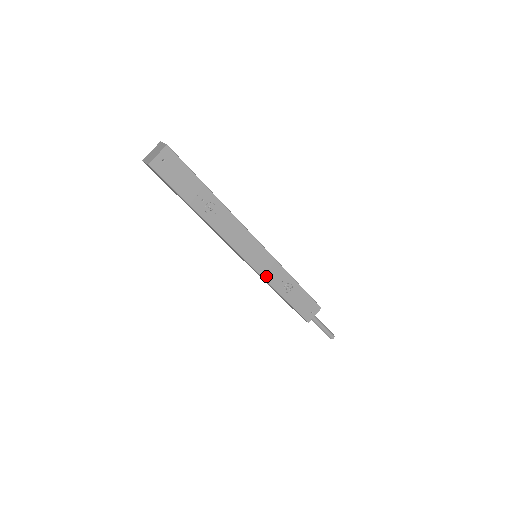
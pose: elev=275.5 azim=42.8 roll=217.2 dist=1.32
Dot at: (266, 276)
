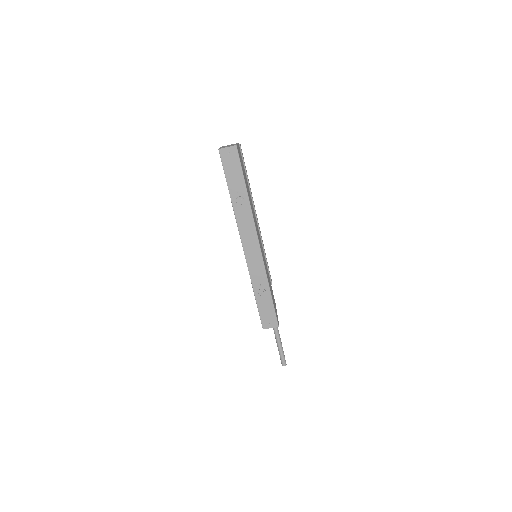
Dot at: (252, 272)
